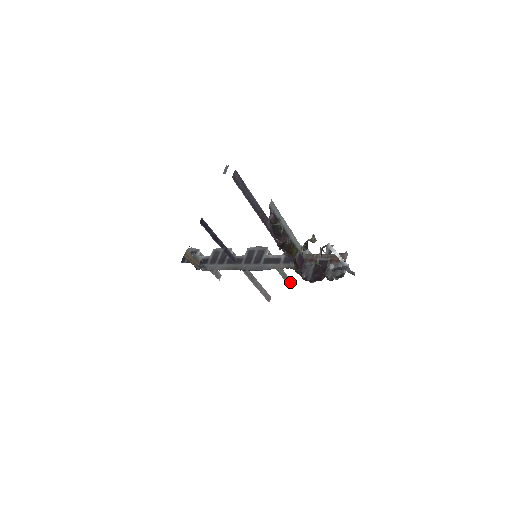
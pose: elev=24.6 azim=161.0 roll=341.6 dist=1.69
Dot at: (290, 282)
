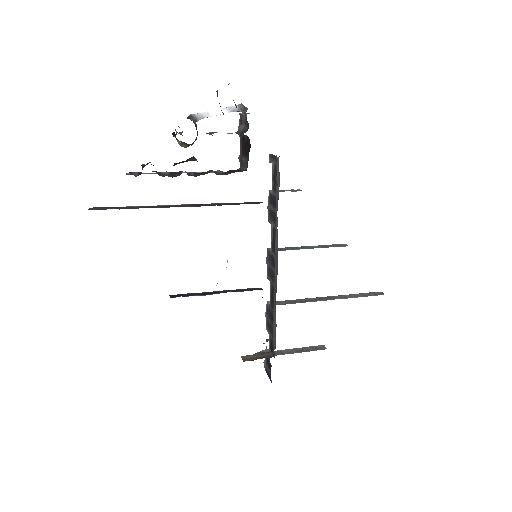
Dot at: (342, 245)
